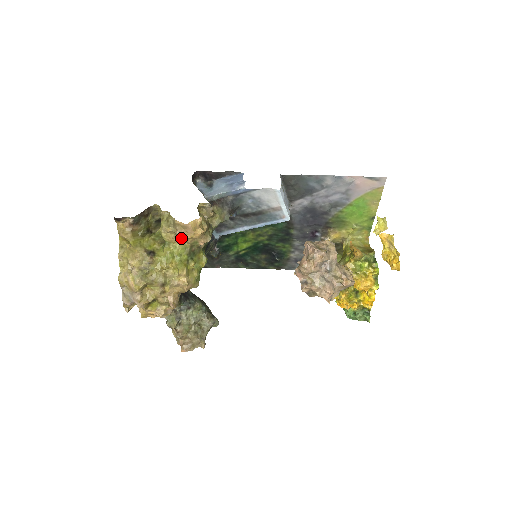
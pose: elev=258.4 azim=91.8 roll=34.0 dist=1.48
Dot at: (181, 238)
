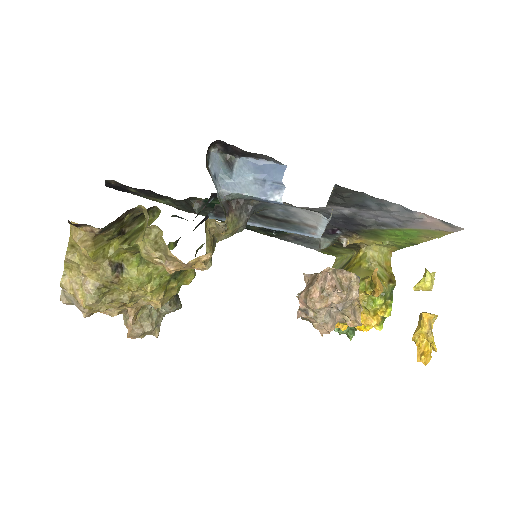
Dot at: (170, 271)
